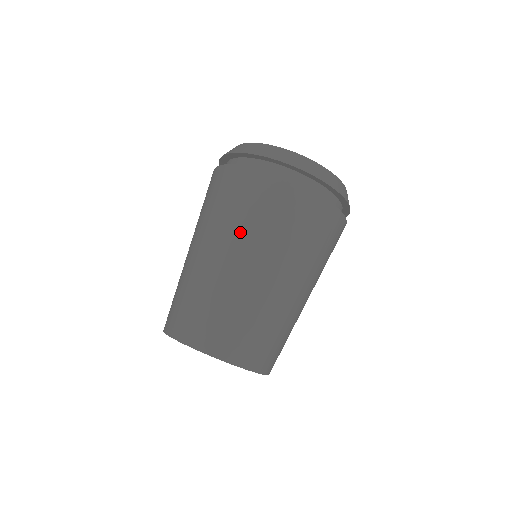
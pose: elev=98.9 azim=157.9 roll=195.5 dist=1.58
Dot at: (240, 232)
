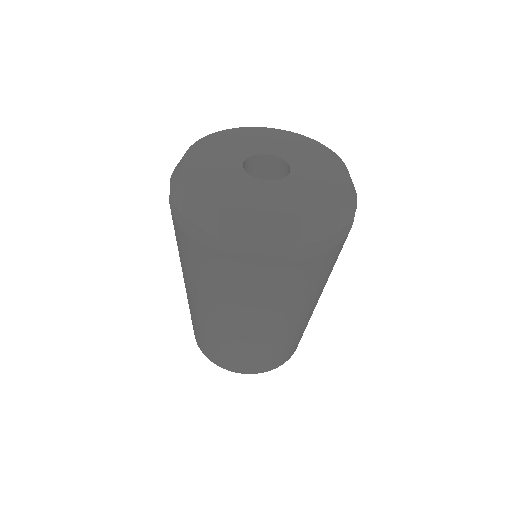
Dot at: (221, 303)
